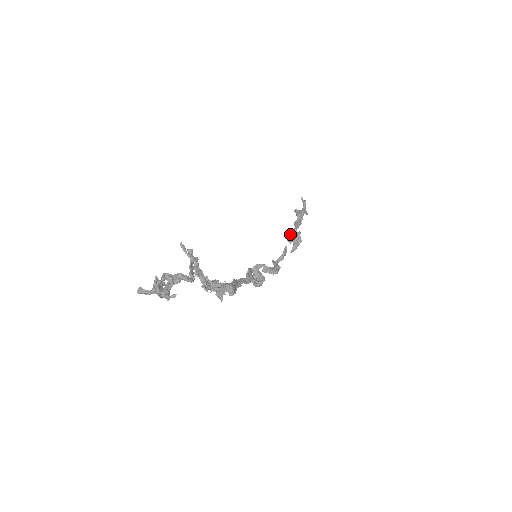
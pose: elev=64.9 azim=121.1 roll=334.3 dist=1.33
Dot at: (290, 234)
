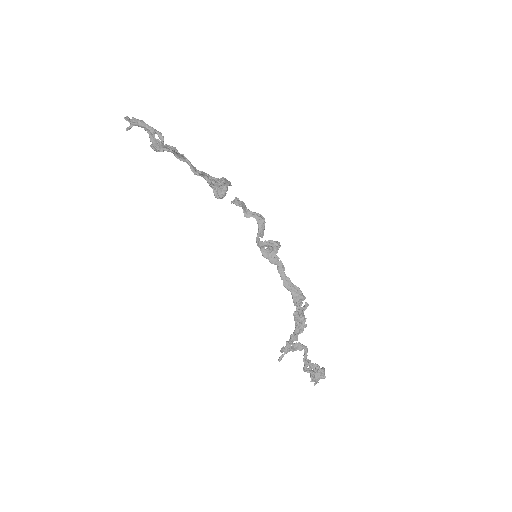
Dot at: (214, 193)
